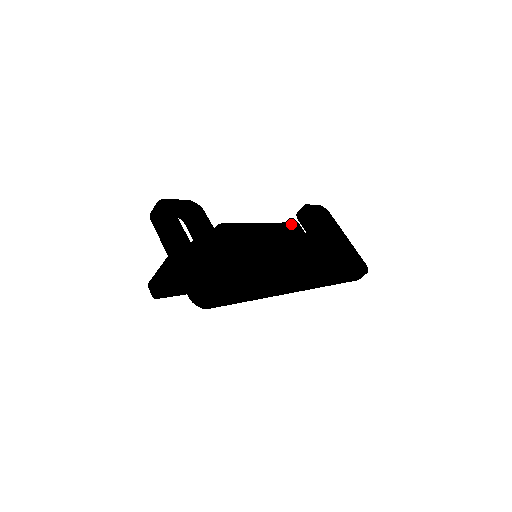
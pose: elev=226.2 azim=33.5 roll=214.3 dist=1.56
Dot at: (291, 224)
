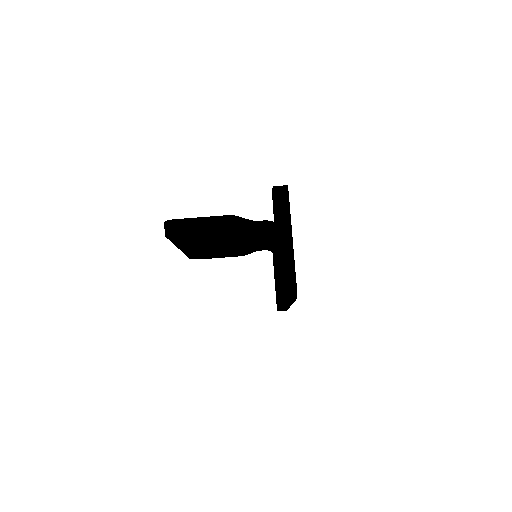
Dot at: occluded
